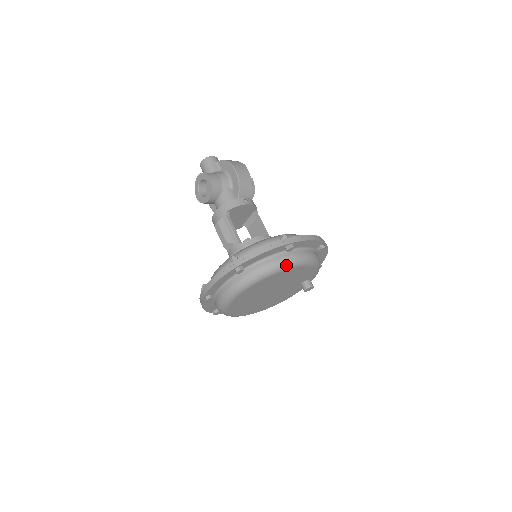
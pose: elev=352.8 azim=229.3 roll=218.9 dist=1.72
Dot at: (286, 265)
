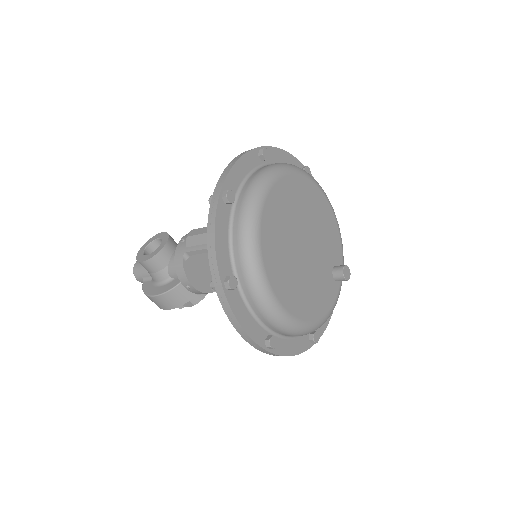
Dot at: (312, 177)
